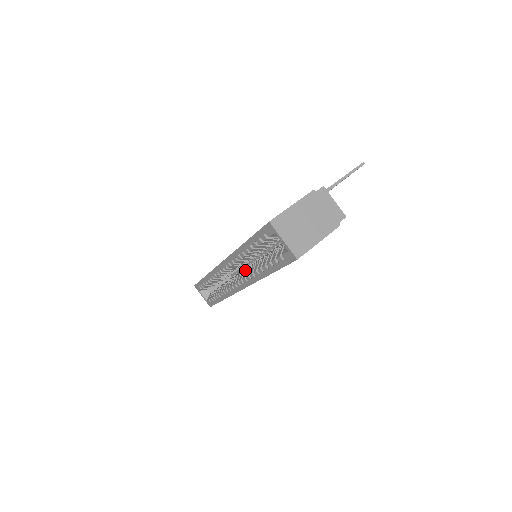
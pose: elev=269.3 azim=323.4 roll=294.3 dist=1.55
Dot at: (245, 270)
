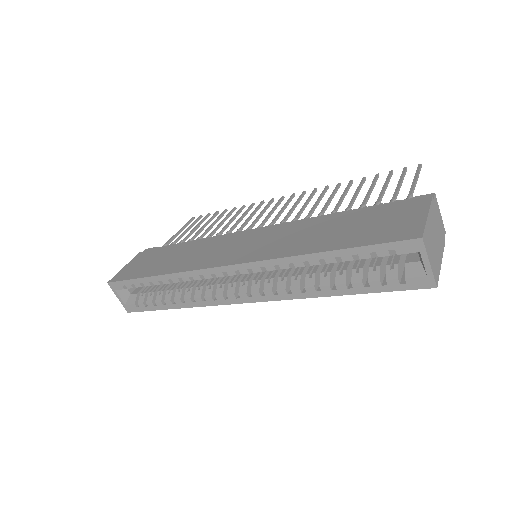
Dot at: (266, 279)
